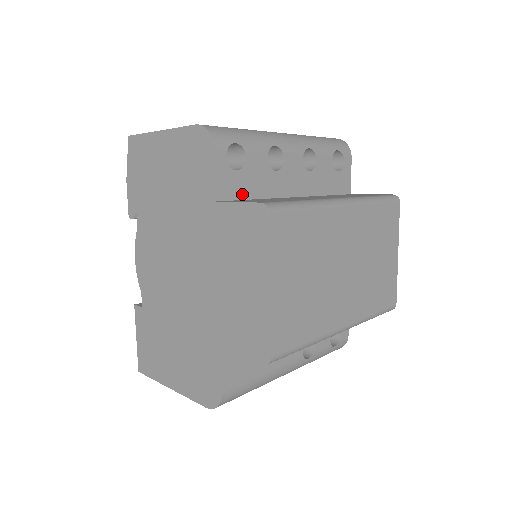
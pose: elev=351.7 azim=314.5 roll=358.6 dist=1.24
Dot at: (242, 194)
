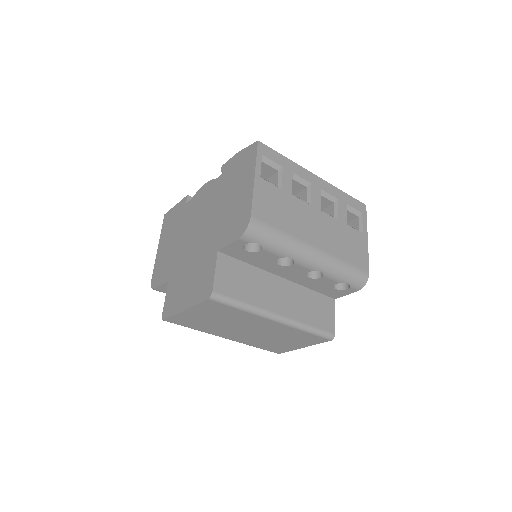
Dot at: (241, 258)
